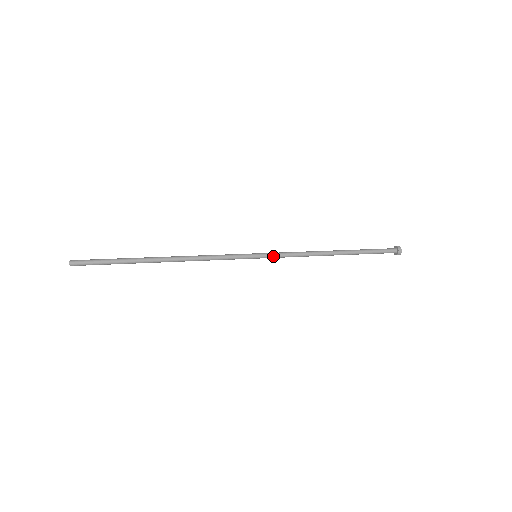
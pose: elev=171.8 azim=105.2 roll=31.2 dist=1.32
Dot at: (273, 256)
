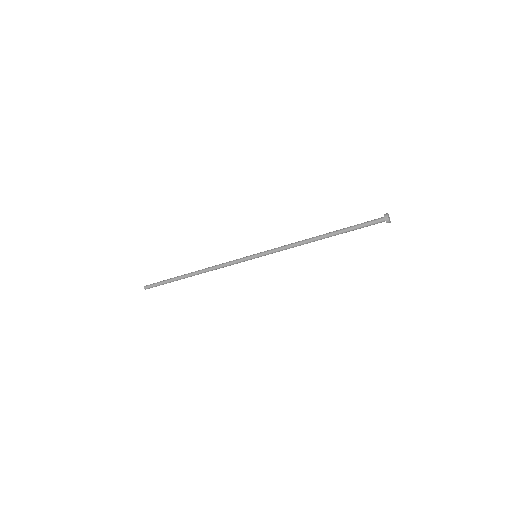
Dot at: (268, 251)
